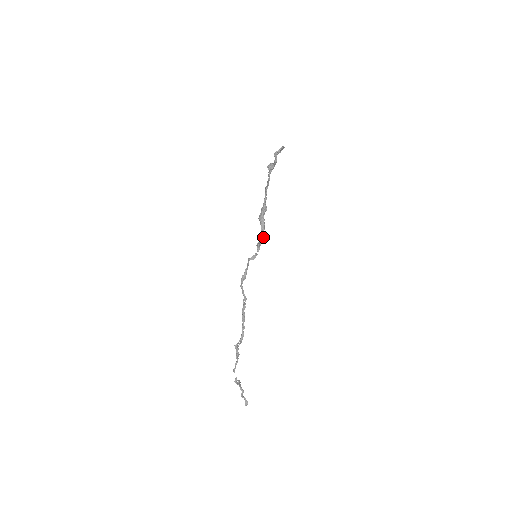
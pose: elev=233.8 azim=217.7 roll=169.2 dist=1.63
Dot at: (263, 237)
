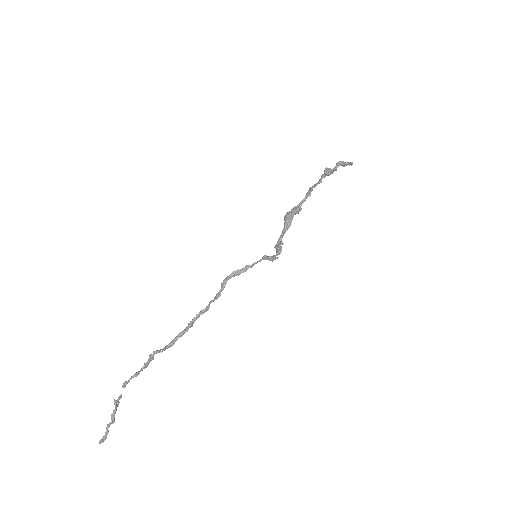
Dot at: (282, 241)
